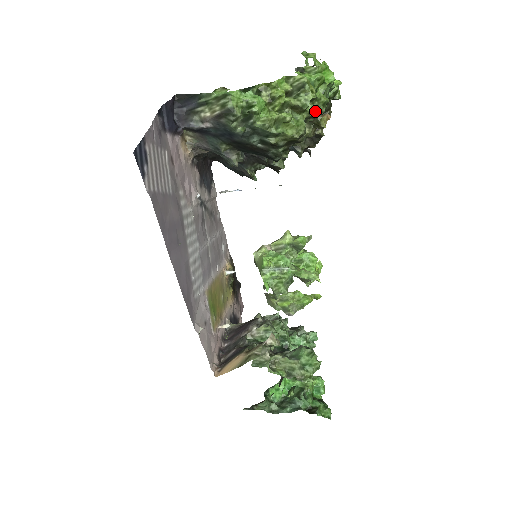
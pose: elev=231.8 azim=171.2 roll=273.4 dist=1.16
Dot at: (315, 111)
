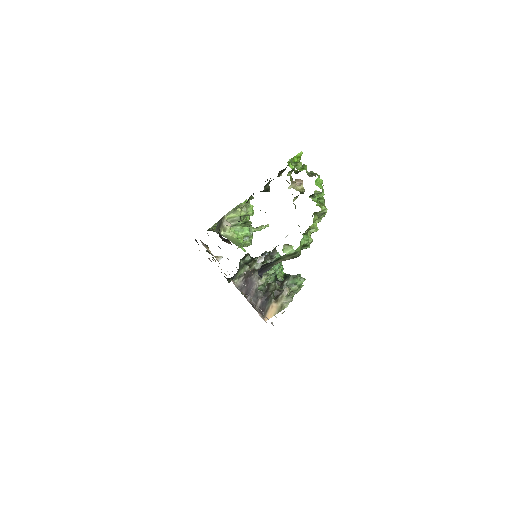
Dot at: occluded
